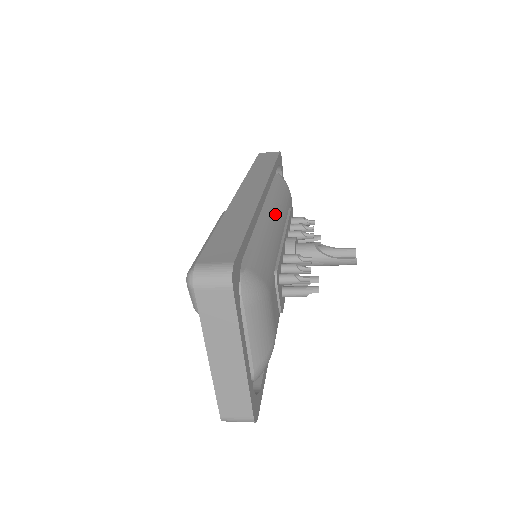
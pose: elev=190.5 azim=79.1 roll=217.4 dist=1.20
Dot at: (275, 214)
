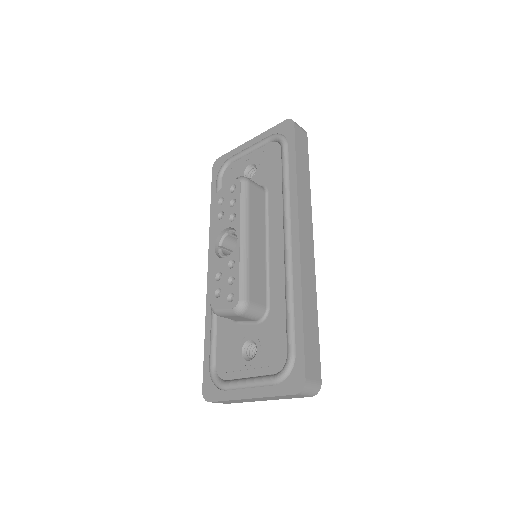
Dot at: occluded
